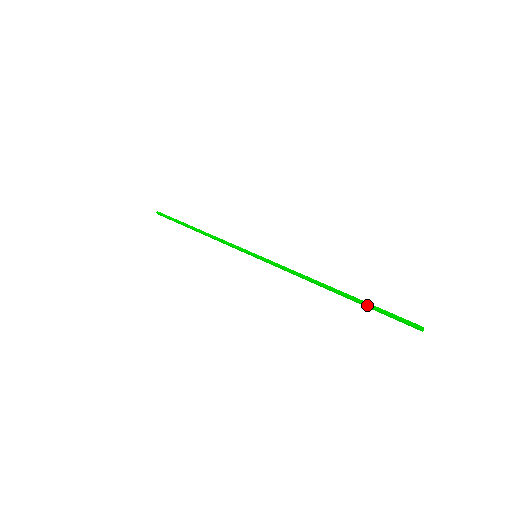
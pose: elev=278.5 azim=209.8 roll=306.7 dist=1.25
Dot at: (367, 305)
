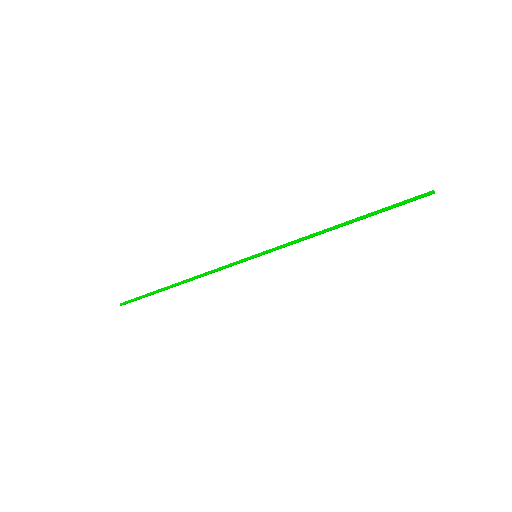
Dot at: (382, 211)
